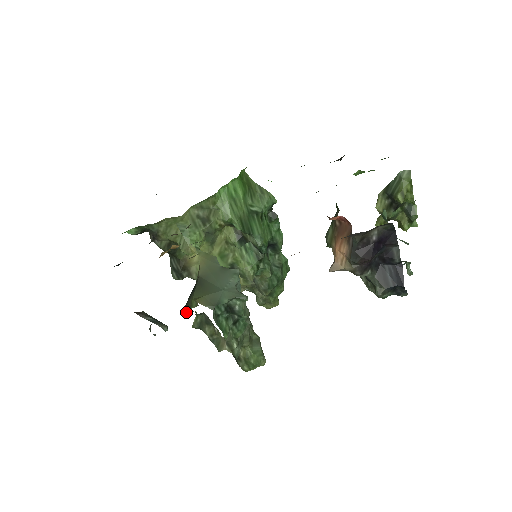
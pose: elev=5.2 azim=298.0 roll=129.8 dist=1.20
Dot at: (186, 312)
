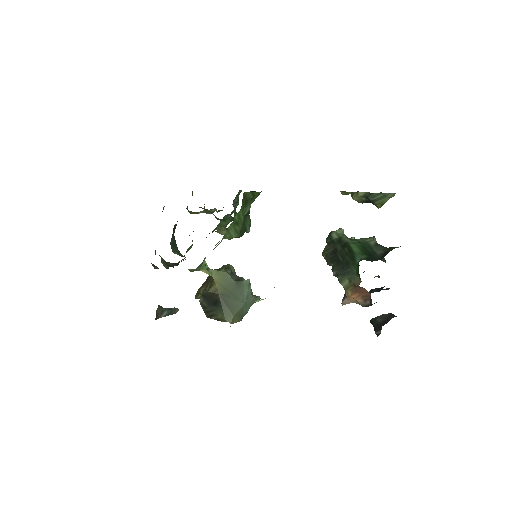
Dot at: (211, 317)
